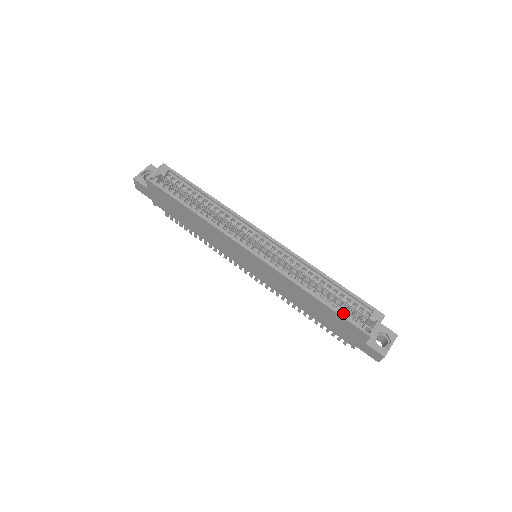
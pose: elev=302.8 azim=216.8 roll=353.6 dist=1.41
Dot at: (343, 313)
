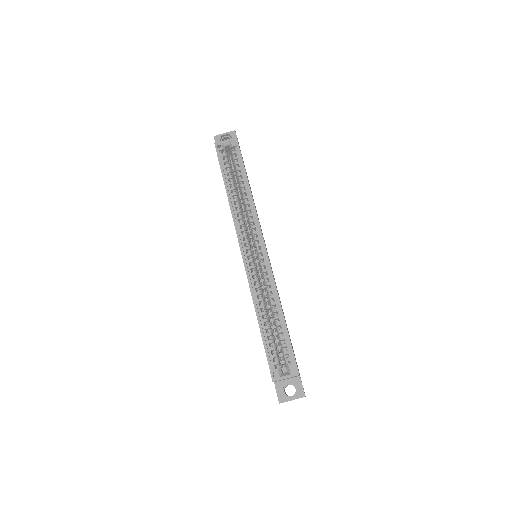
Dot at: (270, 348)
